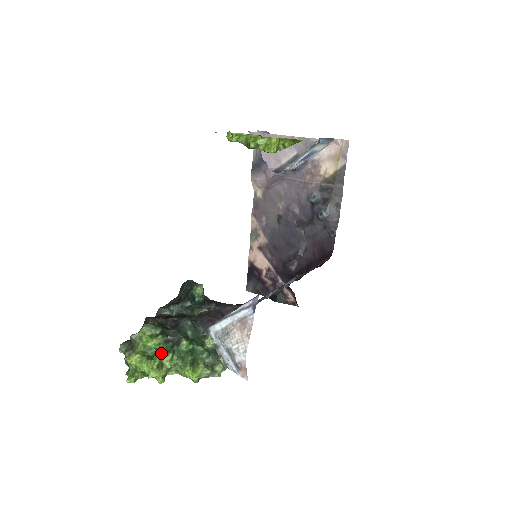
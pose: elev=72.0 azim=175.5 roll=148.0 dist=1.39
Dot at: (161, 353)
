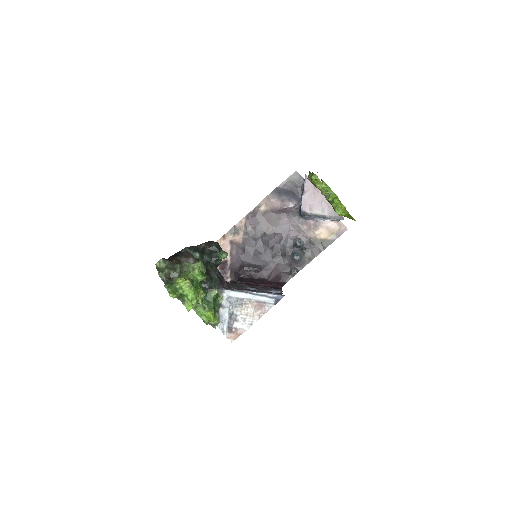
Dot at: (202, 290)
